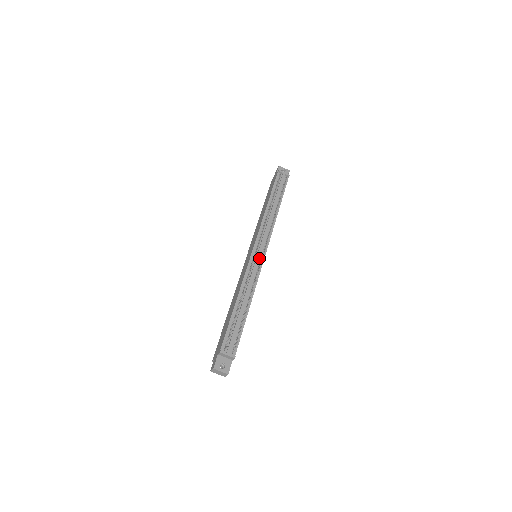
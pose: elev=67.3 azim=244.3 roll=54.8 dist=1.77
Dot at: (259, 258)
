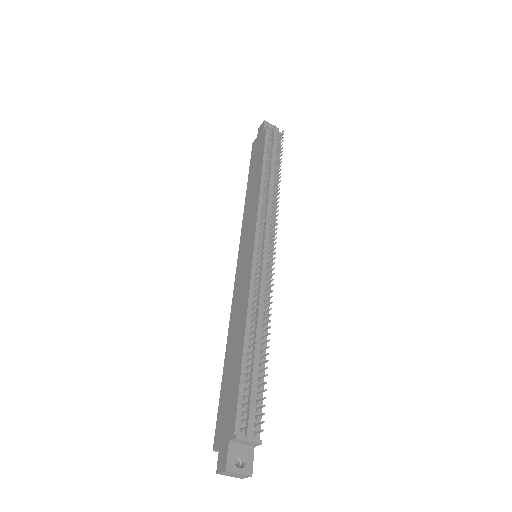
Dot at: (265, 259)
